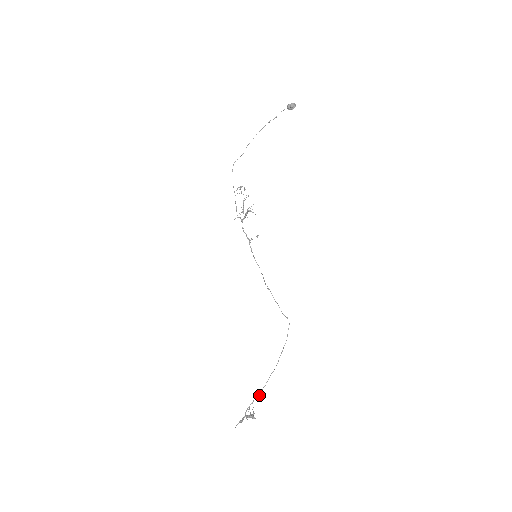
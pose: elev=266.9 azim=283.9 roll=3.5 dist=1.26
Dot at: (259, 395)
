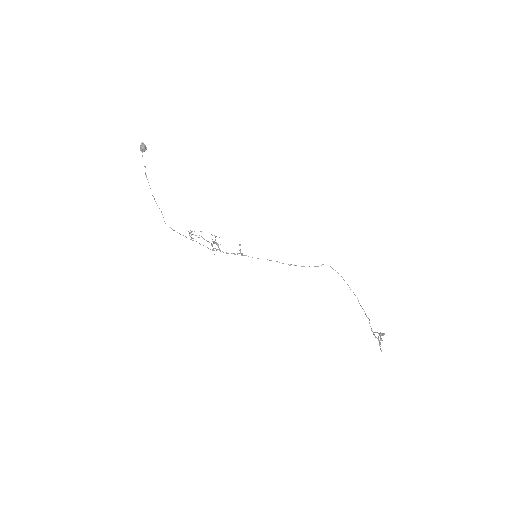
Dot at: (369, 320)
